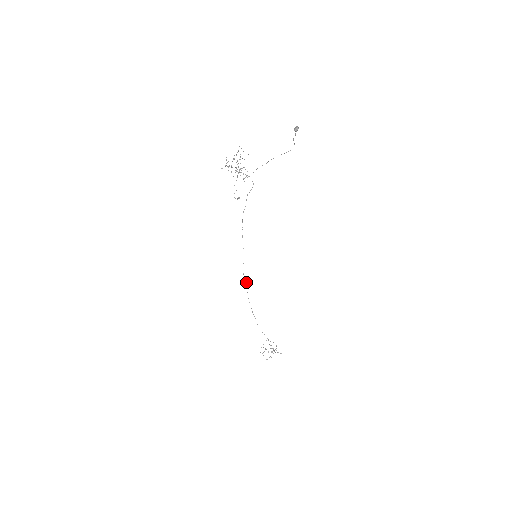
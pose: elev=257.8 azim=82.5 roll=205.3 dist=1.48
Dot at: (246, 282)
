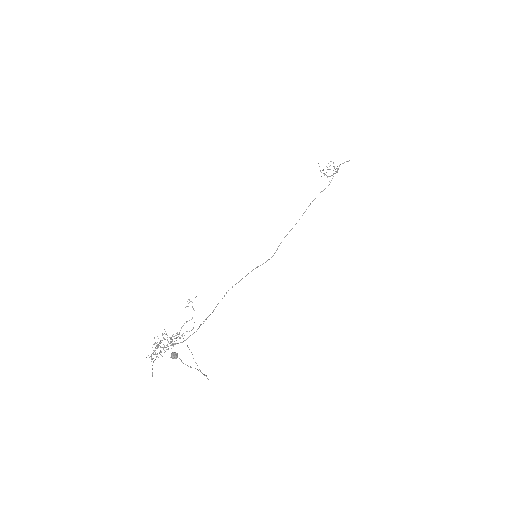
Dot at: occluded
